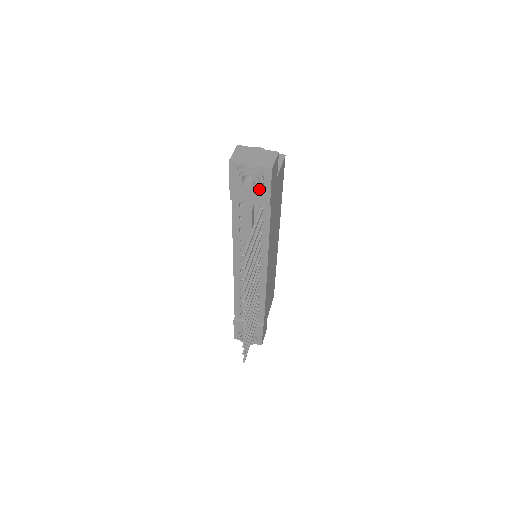
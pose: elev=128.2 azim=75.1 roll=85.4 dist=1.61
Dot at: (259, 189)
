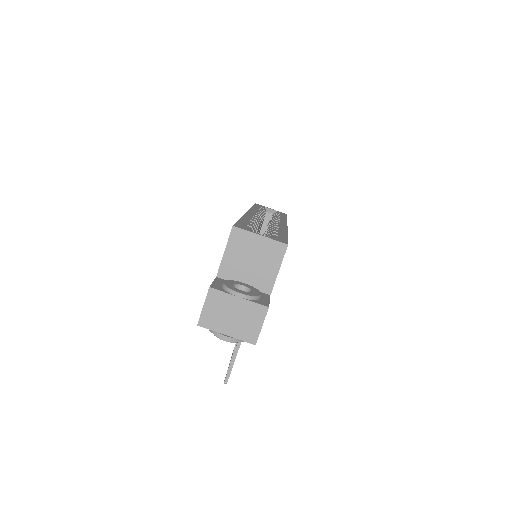
Dot at: occluded
